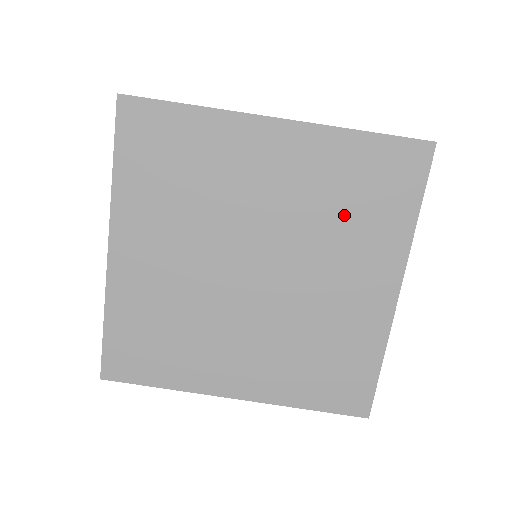
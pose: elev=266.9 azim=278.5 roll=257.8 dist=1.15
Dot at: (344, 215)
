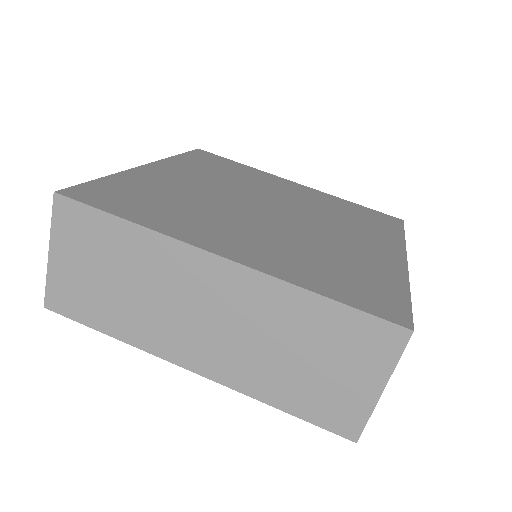
Dot at: (346, 218)
